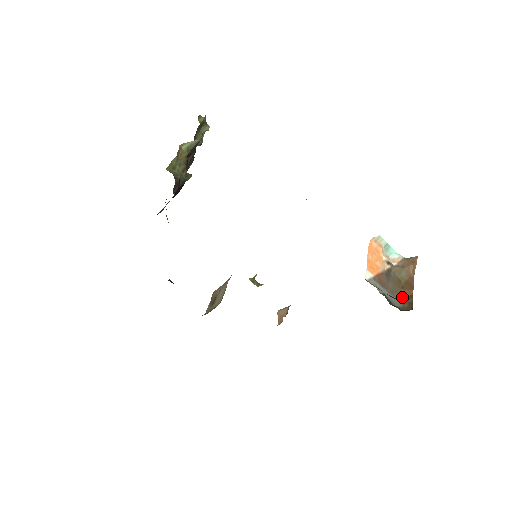
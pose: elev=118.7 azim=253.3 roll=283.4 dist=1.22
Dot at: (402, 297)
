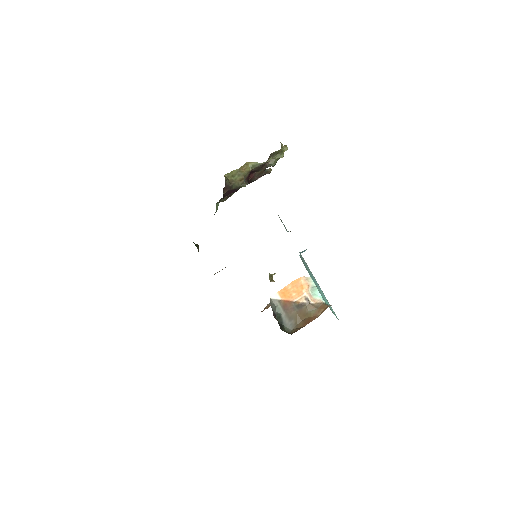
Dot at: (297, 325)
